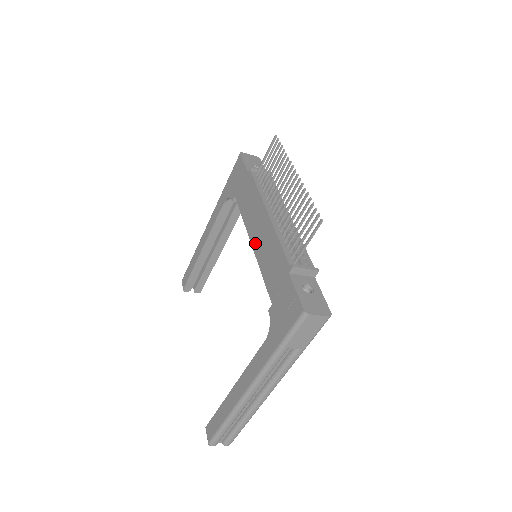
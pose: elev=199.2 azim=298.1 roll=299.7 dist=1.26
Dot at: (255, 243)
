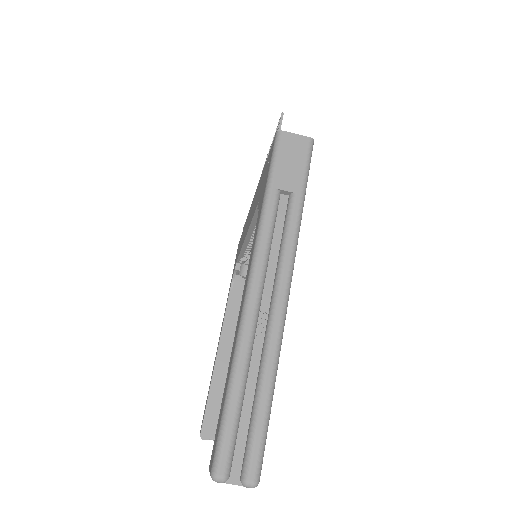
Dot at: (247, 228)
